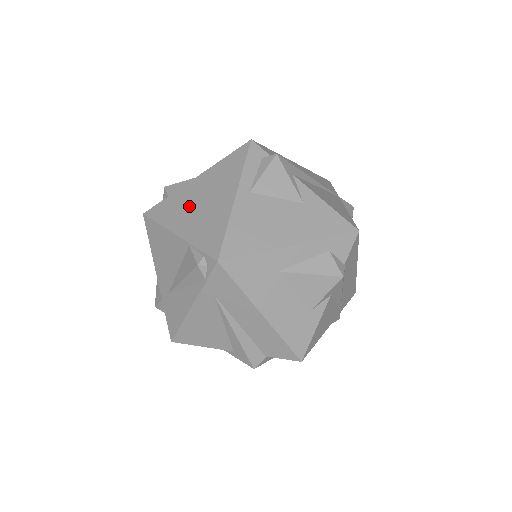
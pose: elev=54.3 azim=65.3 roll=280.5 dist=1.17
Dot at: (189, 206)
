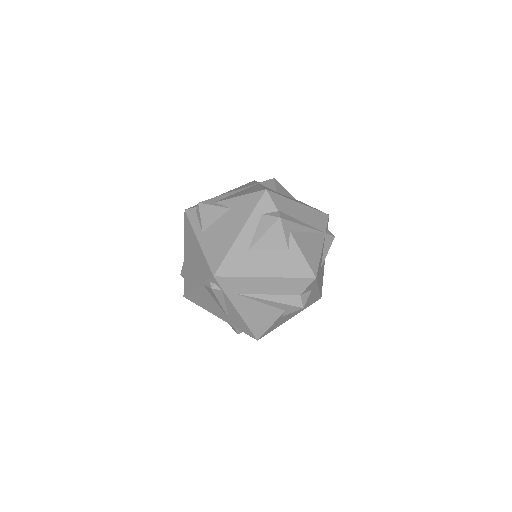
Dot at: (191, 269)
